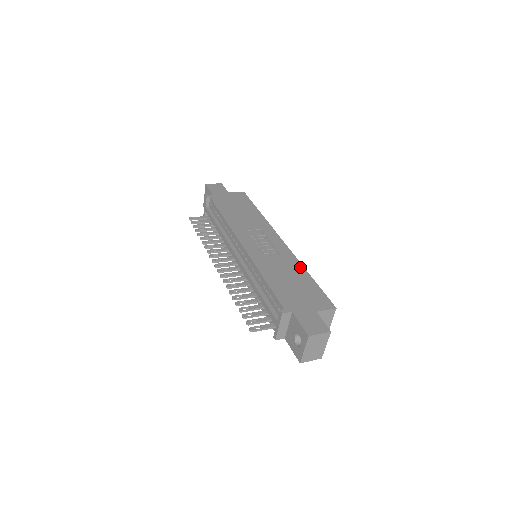
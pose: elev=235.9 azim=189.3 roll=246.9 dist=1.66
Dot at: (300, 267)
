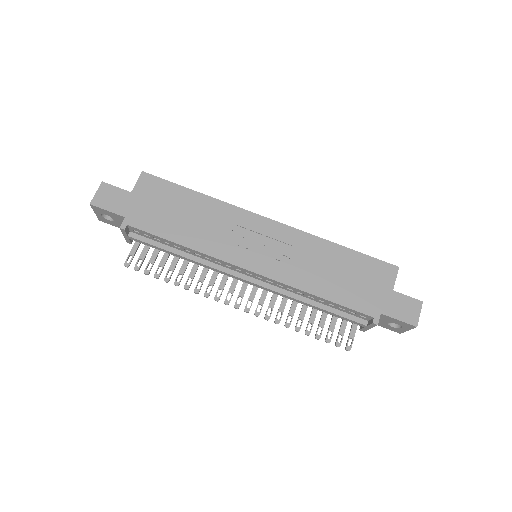
Dot at: (325, 244)
